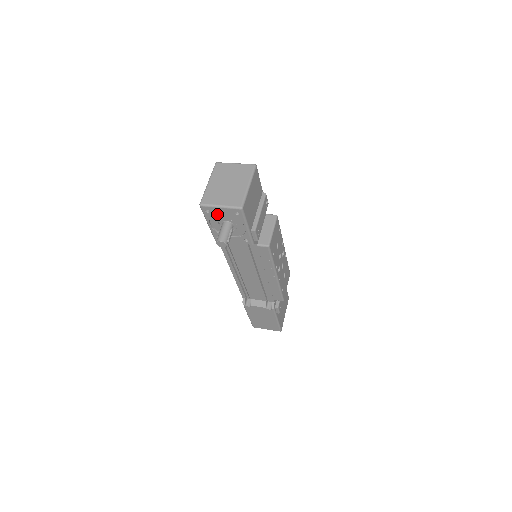
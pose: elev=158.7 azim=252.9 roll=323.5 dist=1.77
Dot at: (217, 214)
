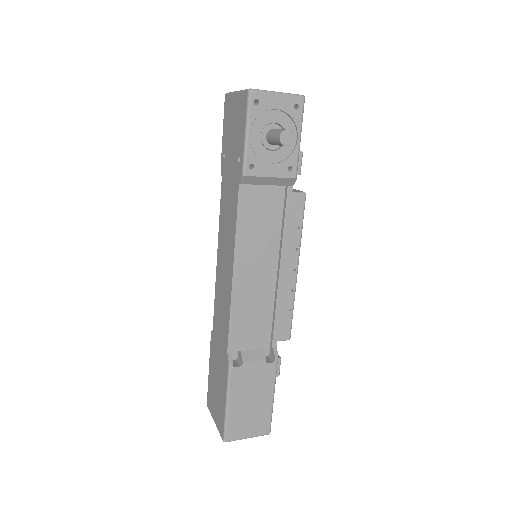
Dot at: (268, 109)
